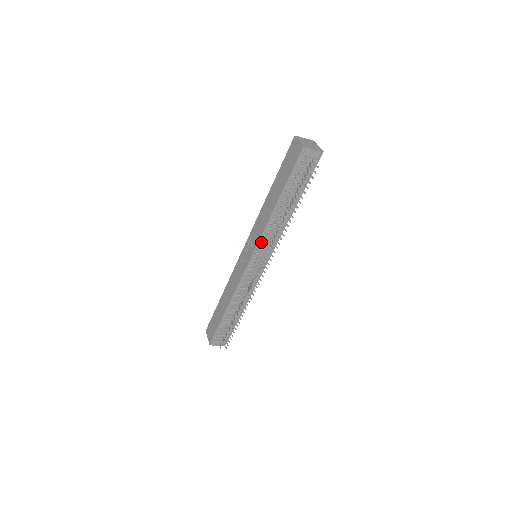
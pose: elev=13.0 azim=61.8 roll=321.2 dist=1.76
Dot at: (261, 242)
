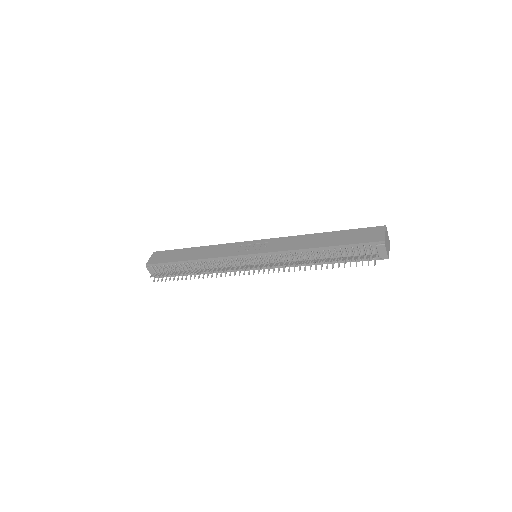
Dot at: (274, 254)
